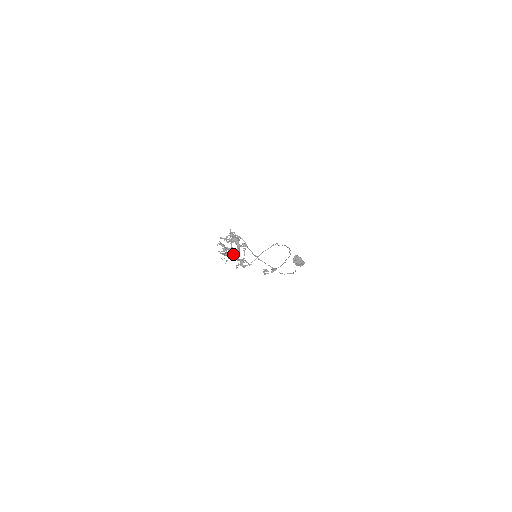
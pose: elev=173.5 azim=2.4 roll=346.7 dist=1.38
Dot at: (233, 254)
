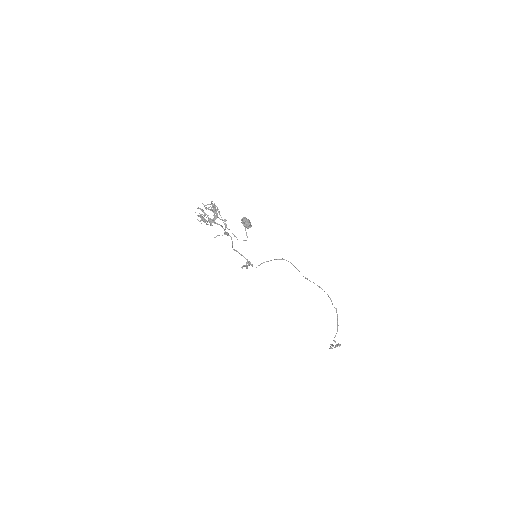
Dot at: (209, 220)
